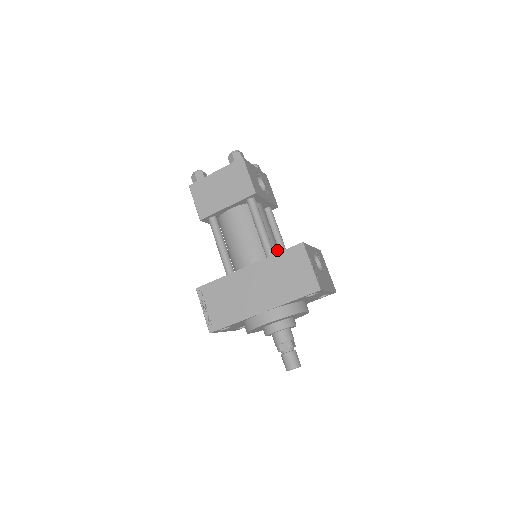
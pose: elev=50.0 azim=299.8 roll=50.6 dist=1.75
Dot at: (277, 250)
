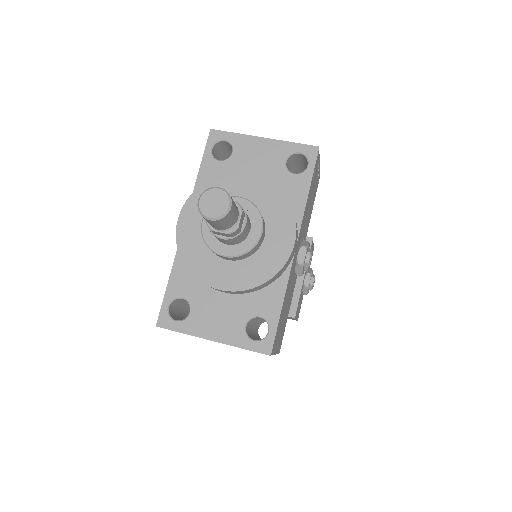
Dot at: occluded
